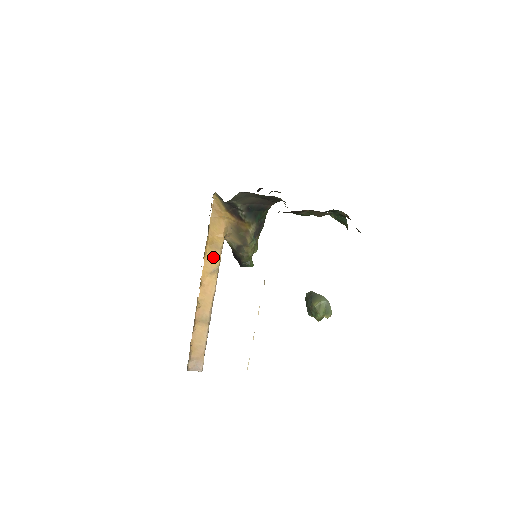
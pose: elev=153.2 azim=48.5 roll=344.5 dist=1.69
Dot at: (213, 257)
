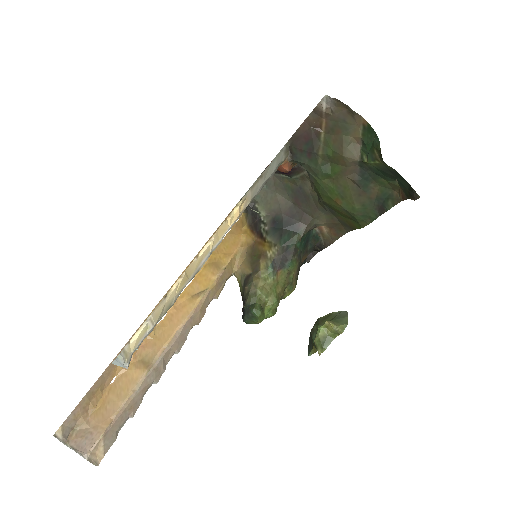
Dot at: (207, 277)
